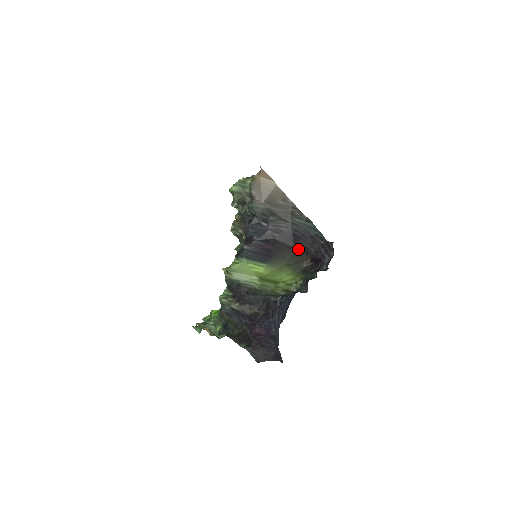
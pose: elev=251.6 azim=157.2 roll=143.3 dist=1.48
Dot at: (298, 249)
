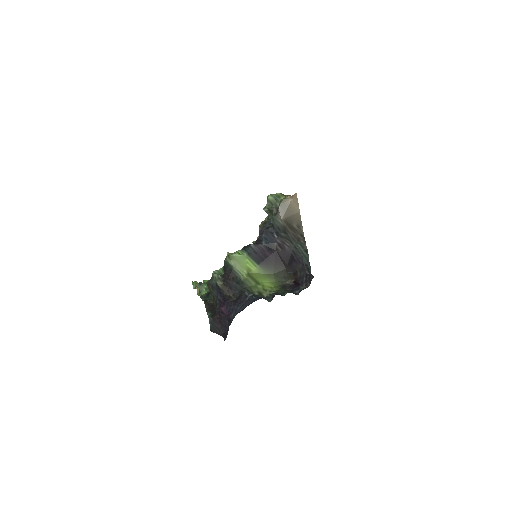
Dot at: (290, 268)
